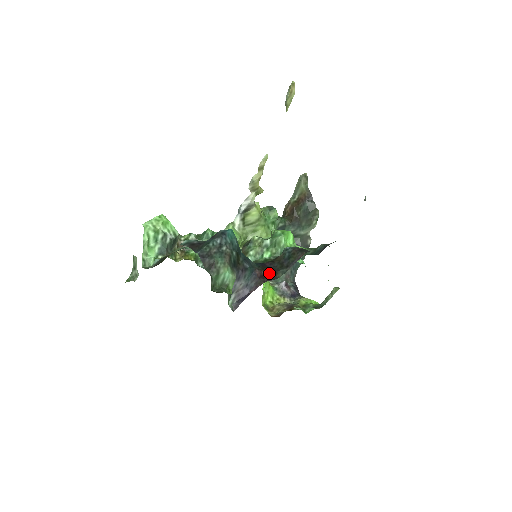
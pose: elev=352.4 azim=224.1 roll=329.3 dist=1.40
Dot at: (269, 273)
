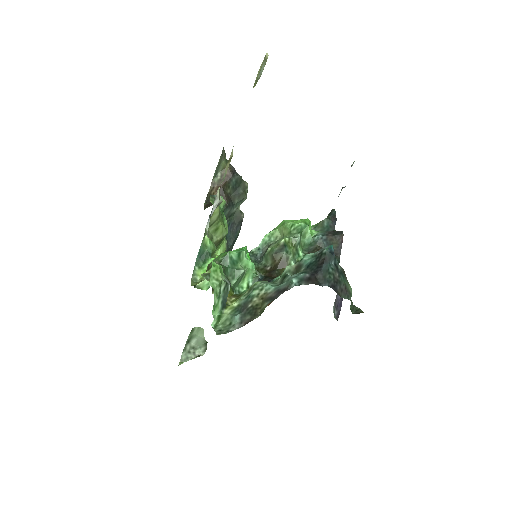
Dot at: occluded
